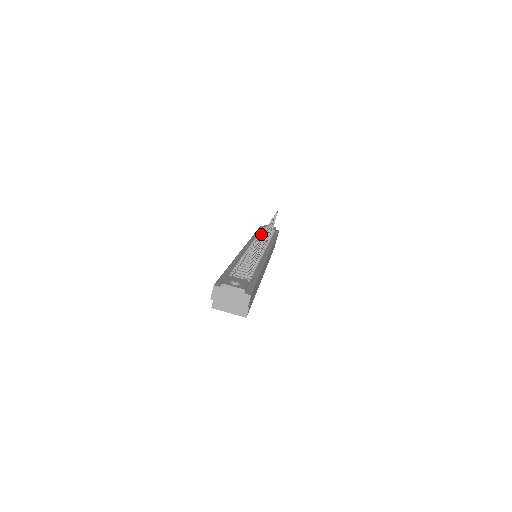
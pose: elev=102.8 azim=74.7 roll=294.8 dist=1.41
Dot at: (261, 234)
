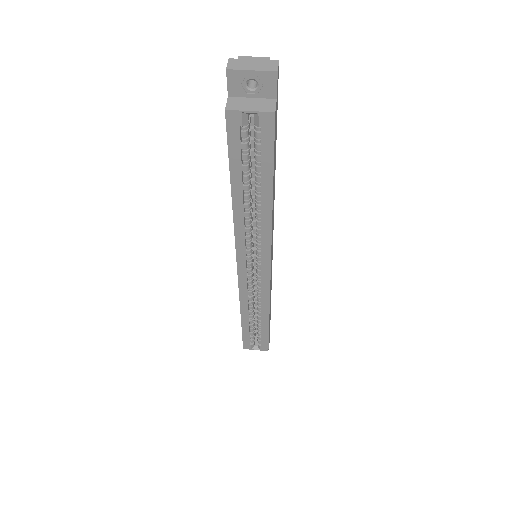
Dot at: occluded
